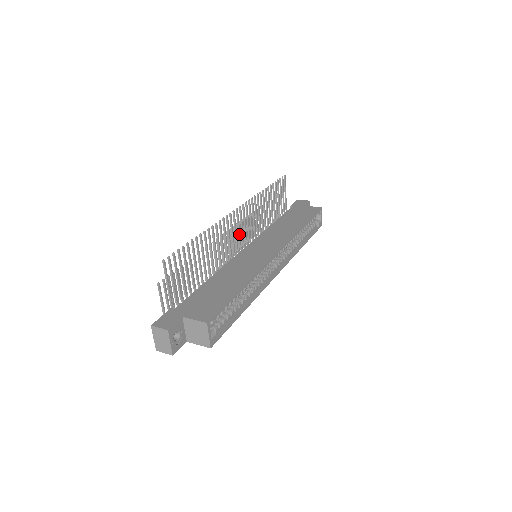
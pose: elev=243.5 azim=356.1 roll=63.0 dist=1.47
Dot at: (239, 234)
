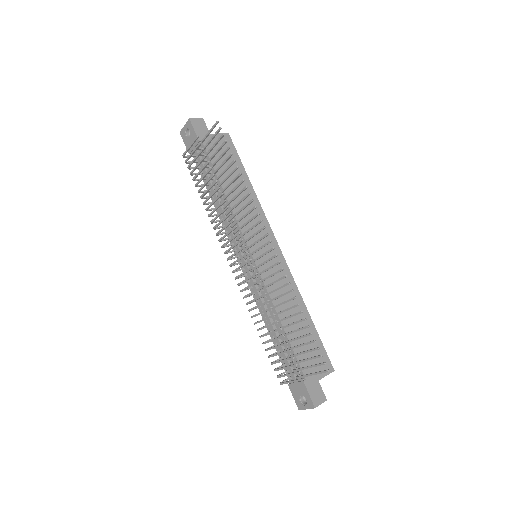
Dot at: occluded
